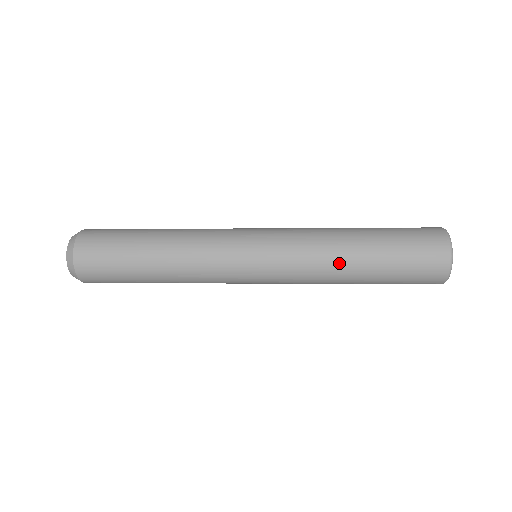
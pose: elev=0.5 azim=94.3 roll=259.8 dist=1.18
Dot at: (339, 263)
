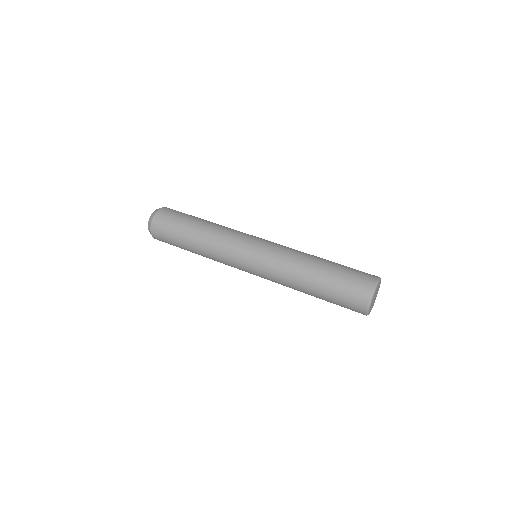
Dot at: (297, 284)
